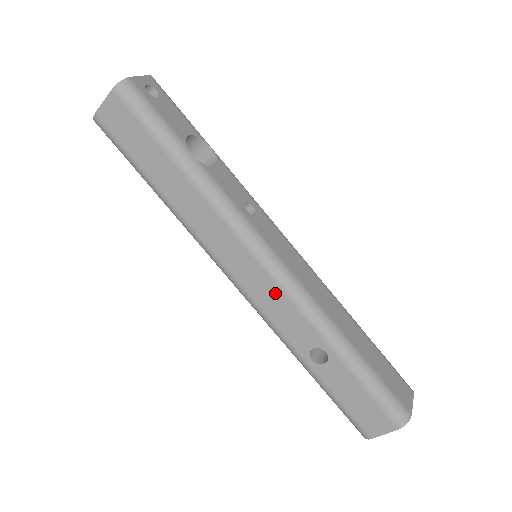
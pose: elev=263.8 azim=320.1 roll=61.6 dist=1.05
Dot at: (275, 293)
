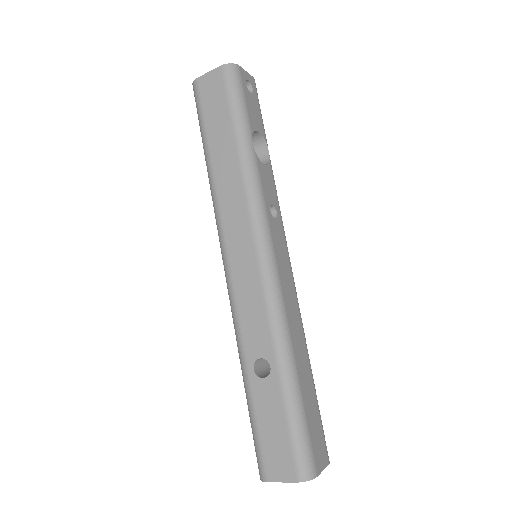
Dot at: (255, 288)
